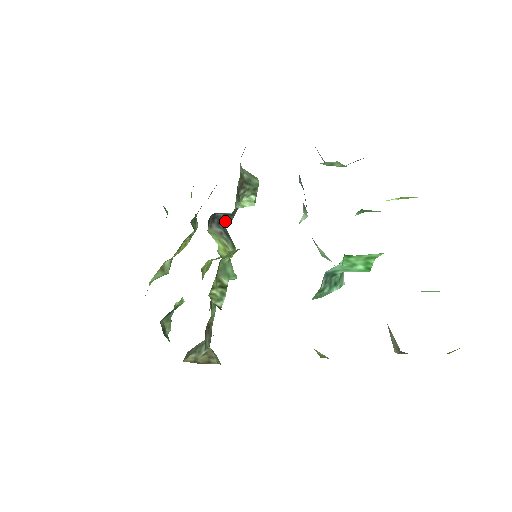
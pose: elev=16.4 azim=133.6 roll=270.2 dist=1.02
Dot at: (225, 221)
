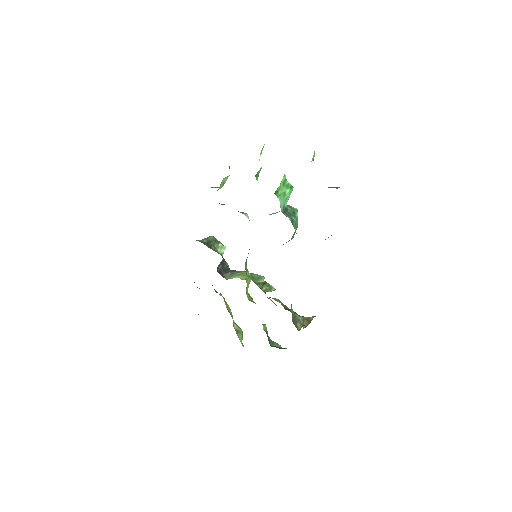
Dot at: (226, 268)
